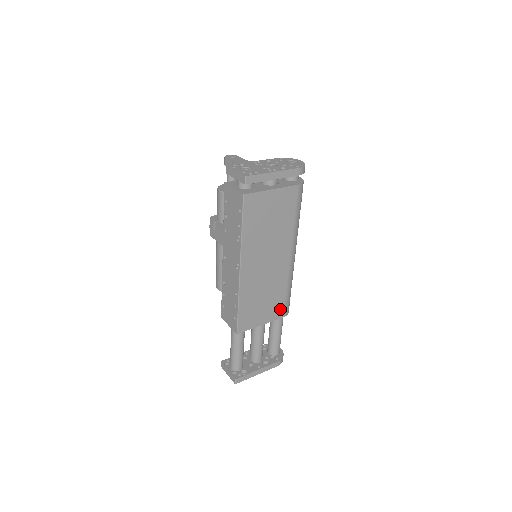
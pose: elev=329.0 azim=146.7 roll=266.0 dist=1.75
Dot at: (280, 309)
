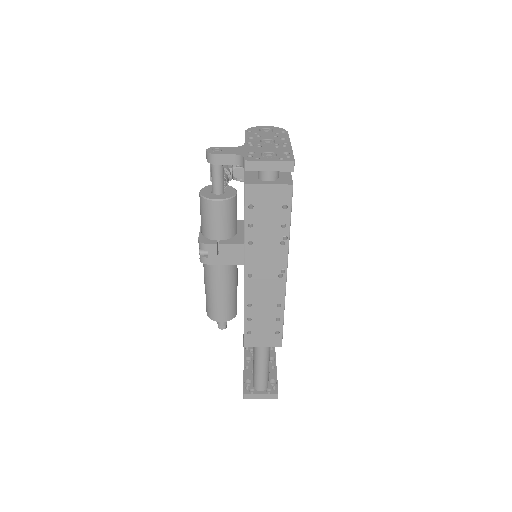
Dot at: occluded
